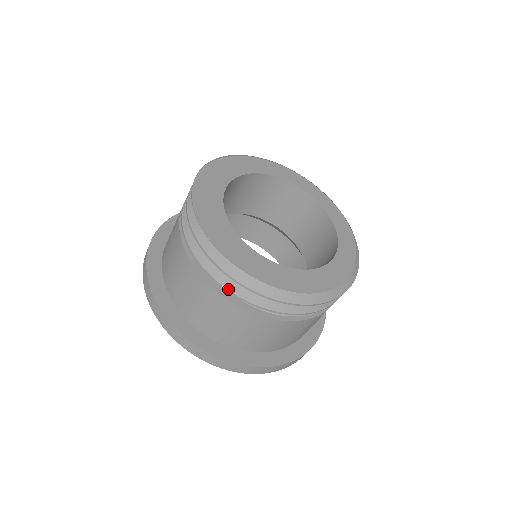
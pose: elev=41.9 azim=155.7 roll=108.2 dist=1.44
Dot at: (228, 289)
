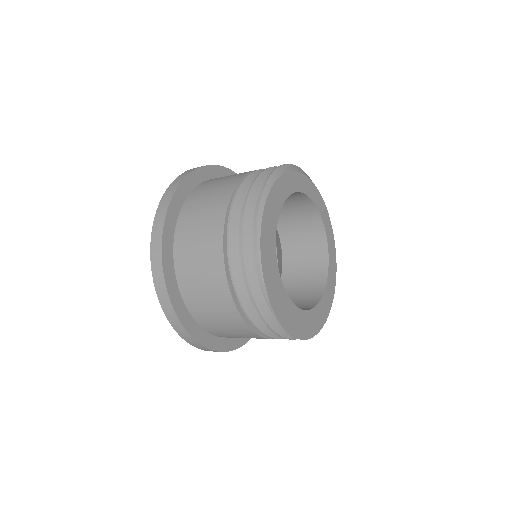
Dot at: occluded
